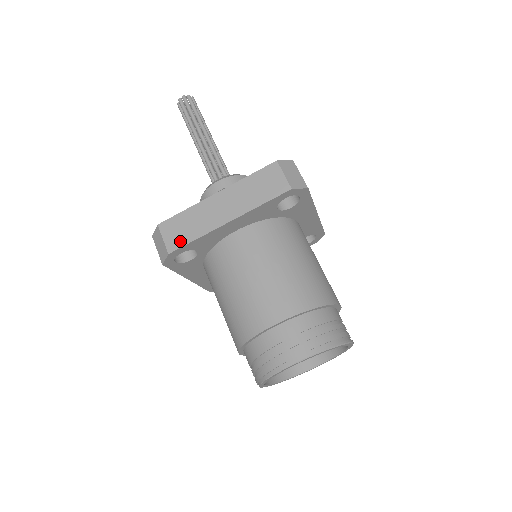
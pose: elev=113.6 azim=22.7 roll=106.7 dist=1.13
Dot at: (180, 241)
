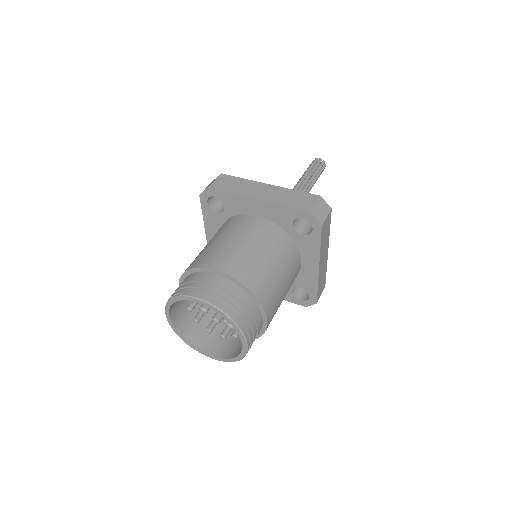
Dot at: (221, 187)
